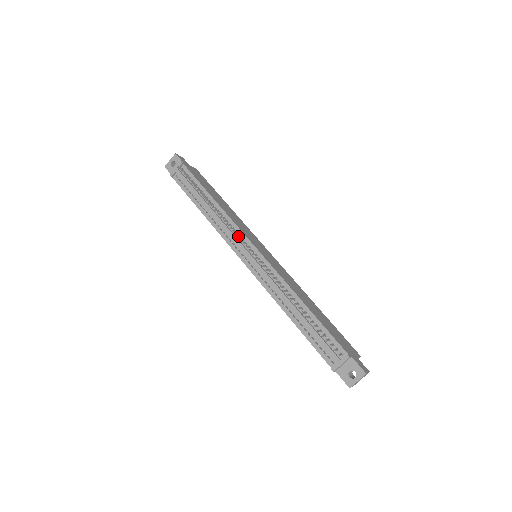
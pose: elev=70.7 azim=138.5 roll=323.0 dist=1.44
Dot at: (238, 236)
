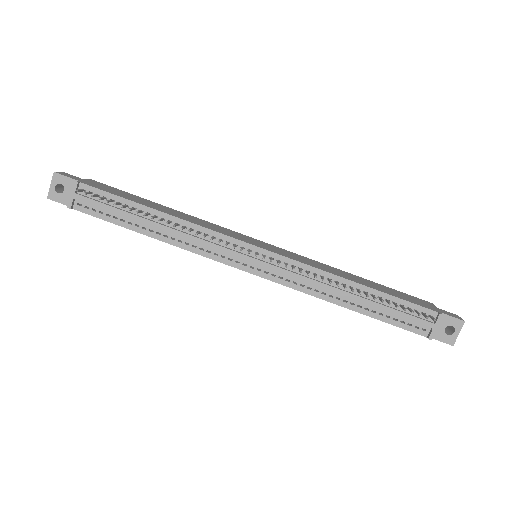
Dot at: (227, 244)
